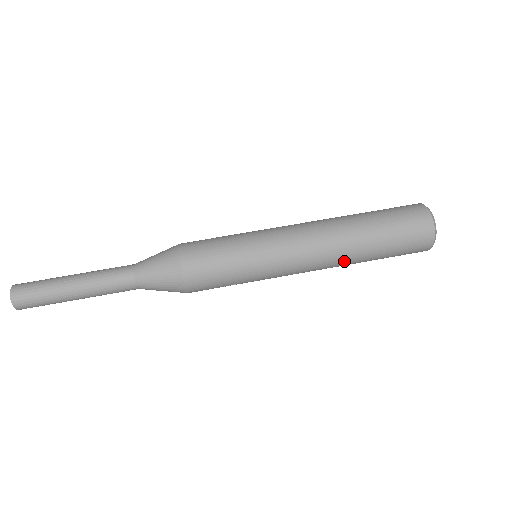
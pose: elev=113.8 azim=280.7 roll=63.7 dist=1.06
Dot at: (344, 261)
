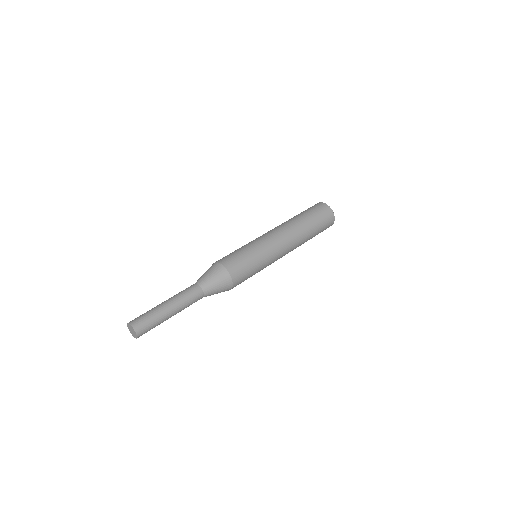
Dot at: (300, 244)
